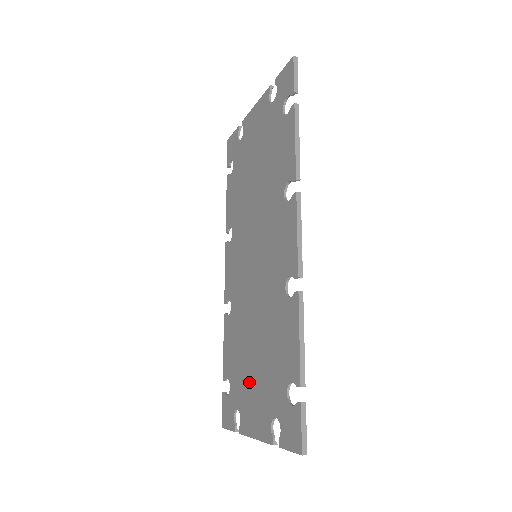
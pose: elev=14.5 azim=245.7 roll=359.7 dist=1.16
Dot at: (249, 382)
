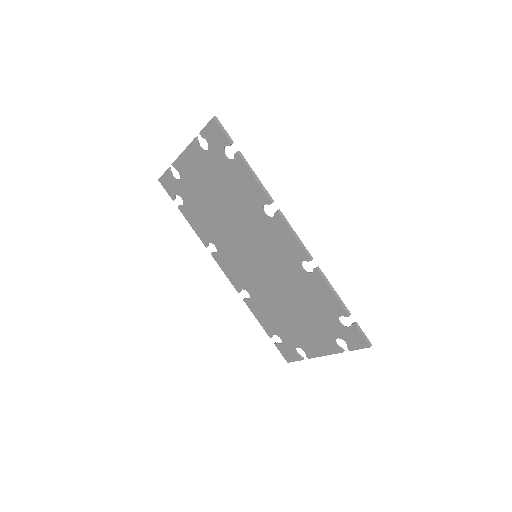
Dot at: (300, 329)
